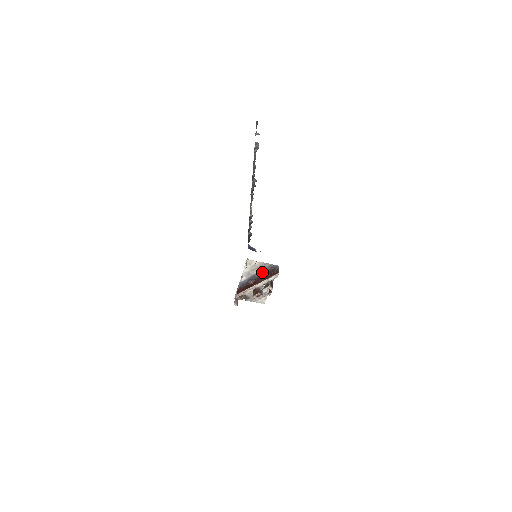
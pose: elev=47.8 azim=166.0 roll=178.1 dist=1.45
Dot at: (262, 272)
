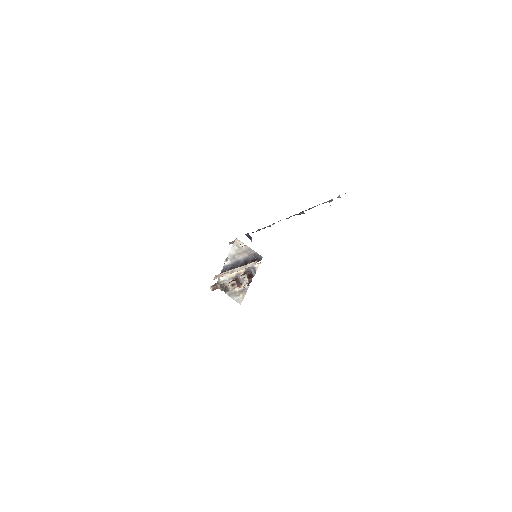
Dot at: (246, 260)
